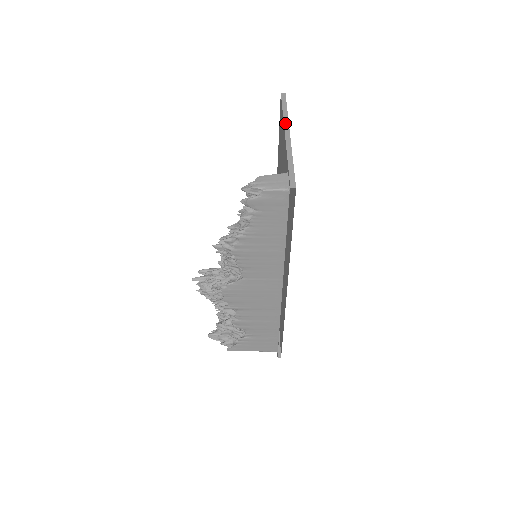
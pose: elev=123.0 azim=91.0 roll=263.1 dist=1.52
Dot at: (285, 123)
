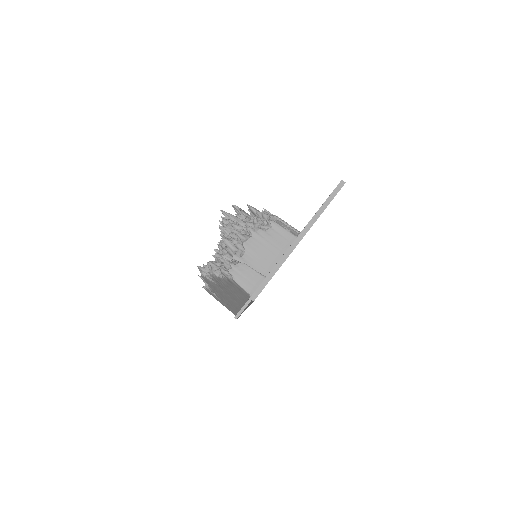
Dot at: (310, 222)
